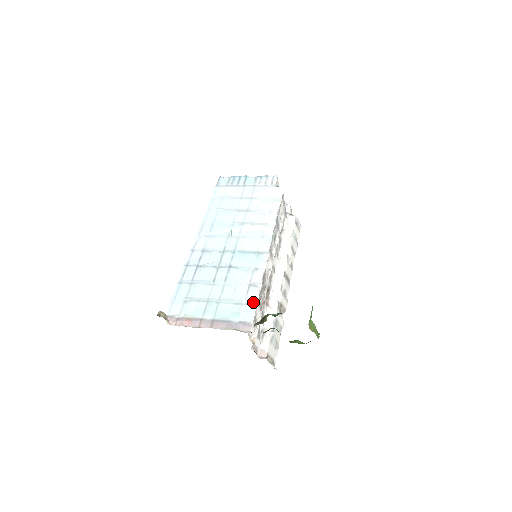
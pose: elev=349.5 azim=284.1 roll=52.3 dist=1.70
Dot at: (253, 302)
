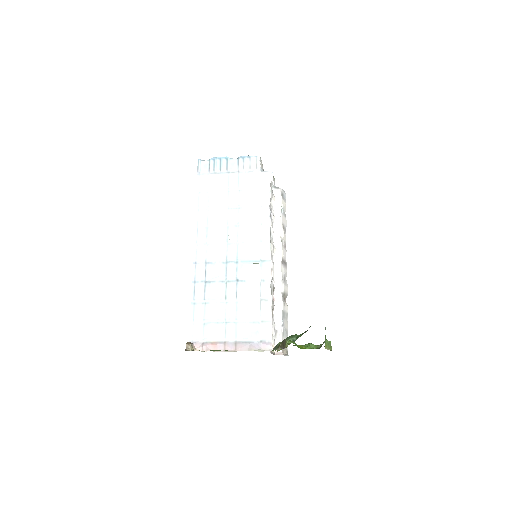
Dot at: (268, 318)
